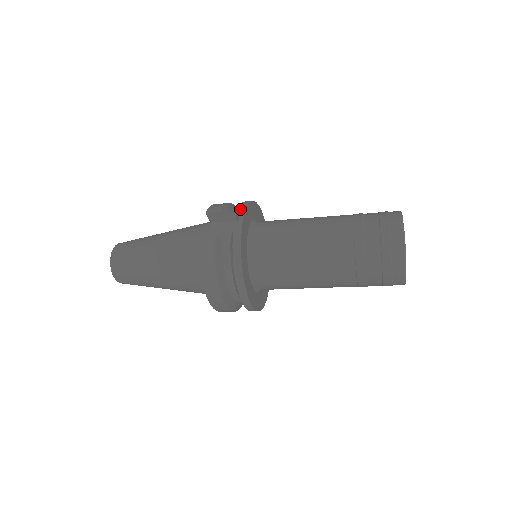
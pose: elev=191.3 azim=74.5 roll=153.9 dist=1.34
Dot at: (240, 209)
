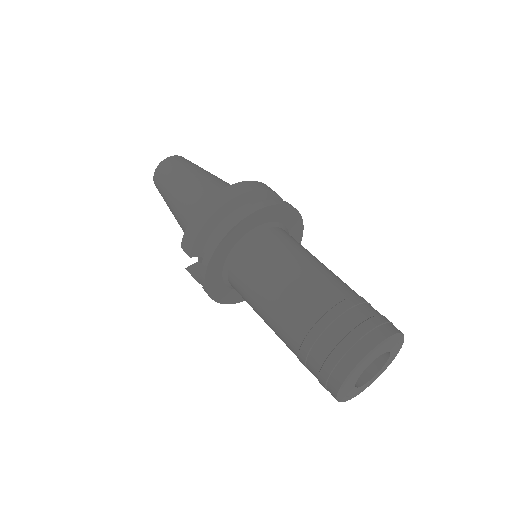
Dot at: (201, 270)
